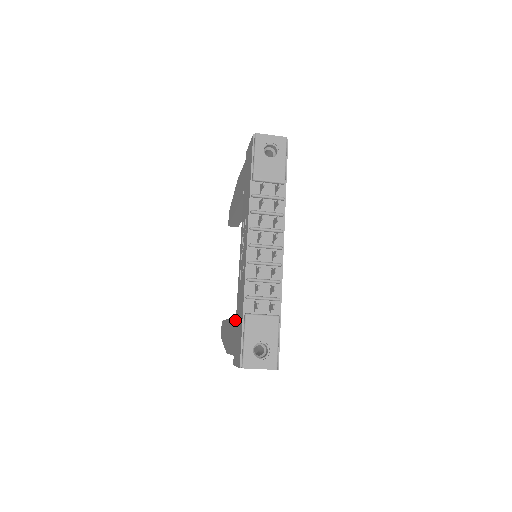
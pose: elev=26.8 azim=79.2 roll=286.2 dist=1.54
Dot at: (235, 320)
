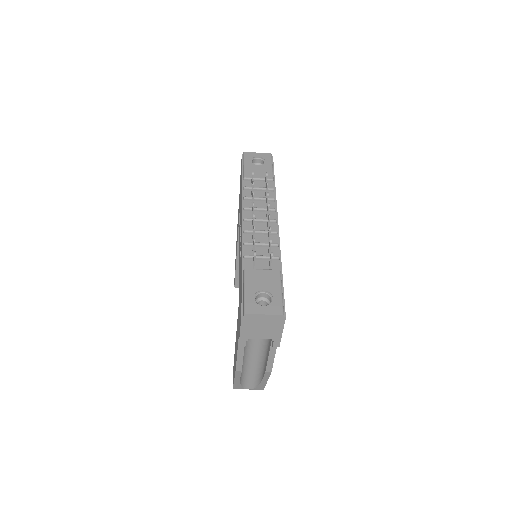
Dot at: occluded
